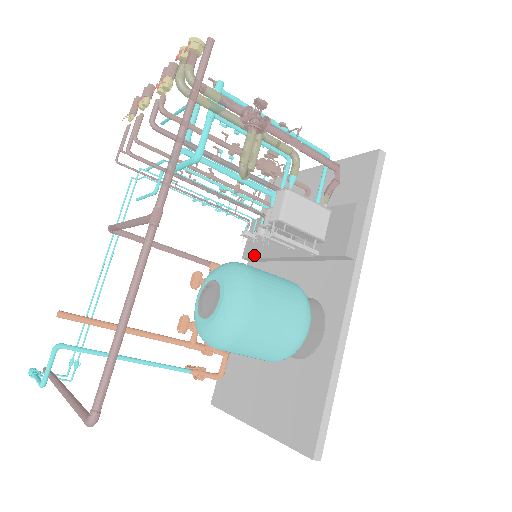
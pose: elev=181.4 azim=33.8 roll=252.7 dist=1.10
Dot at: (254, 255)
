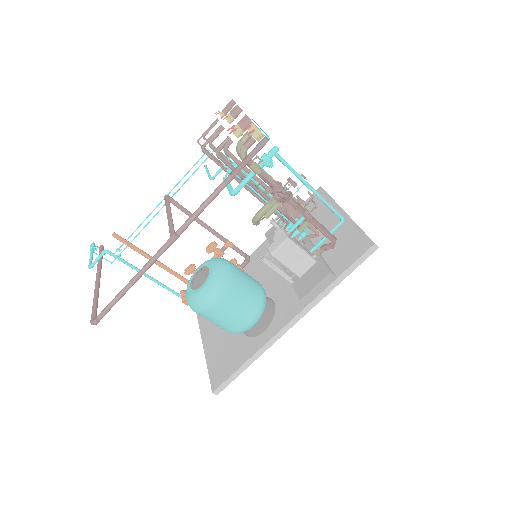
Dot at: (270, 240)
